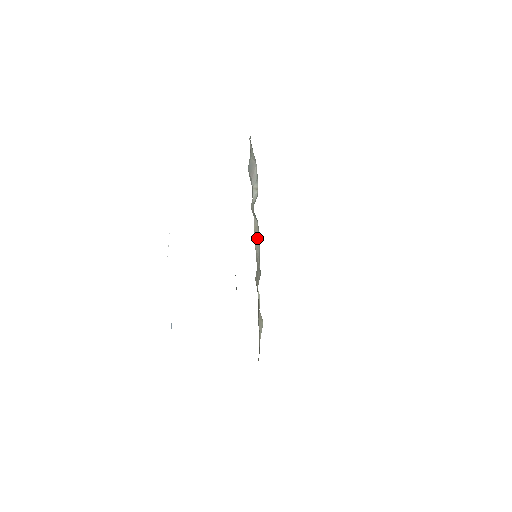
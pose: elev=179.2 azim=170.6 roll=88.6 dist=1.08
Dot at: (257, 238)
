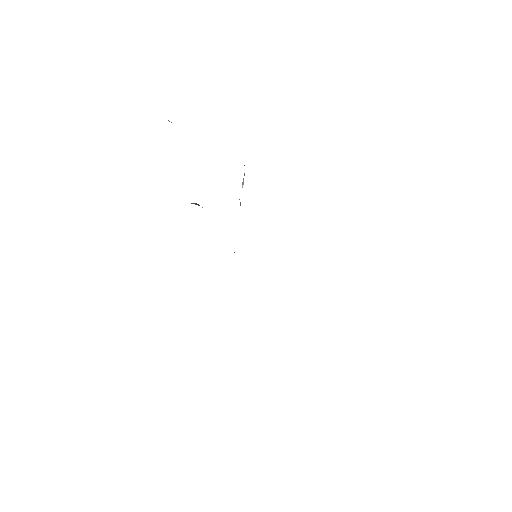
Dot at: occluded
